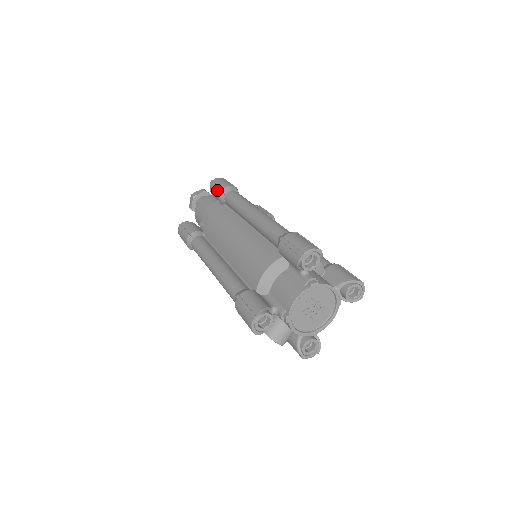
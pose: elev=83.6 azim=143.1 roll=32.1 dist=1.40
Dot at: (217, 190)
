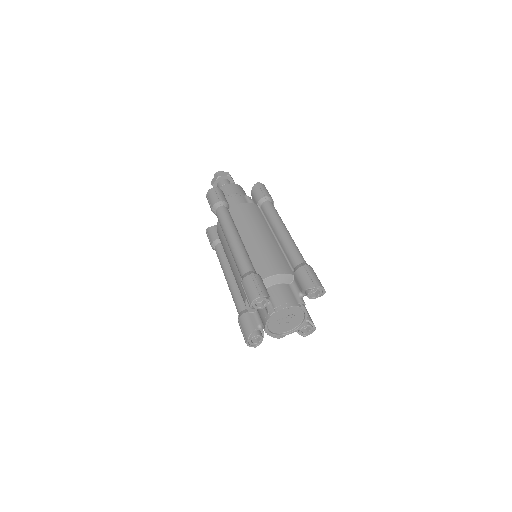
Dot at: (210, 207)
